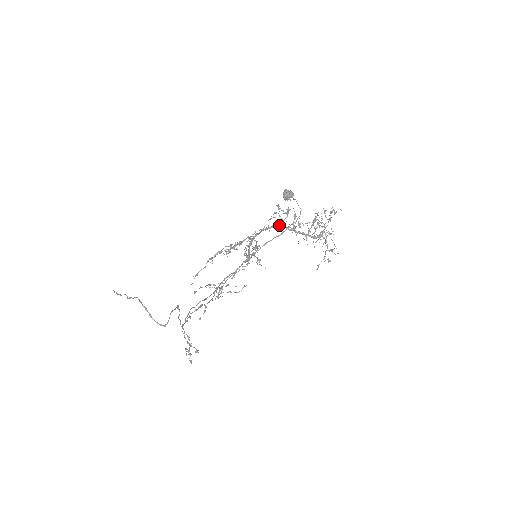
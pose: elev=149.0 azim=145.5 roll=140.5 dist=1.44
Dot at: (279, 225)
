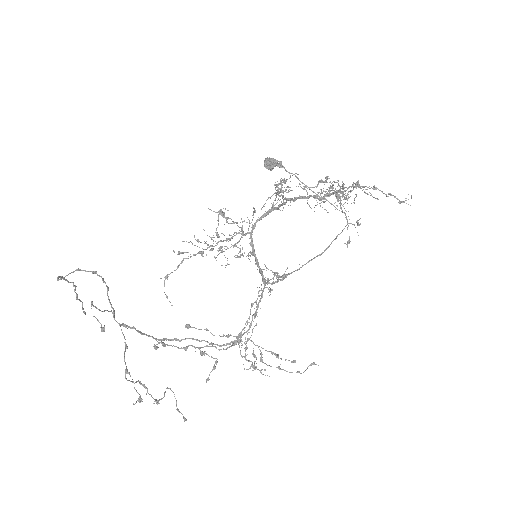
Dot at: (277, 207)
